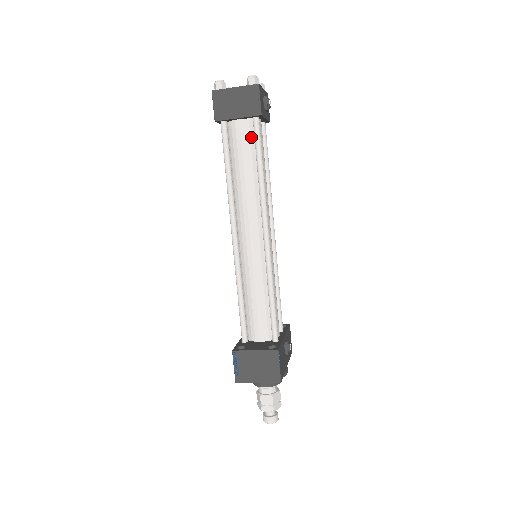
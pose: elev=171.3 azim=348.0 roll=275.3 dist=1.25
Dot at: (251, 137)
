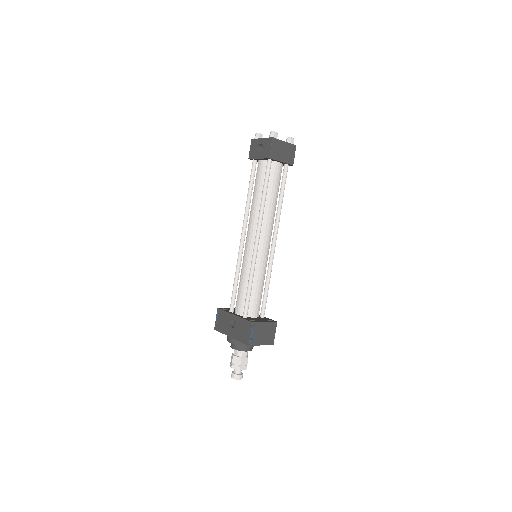
Dot at: (280, 176)
